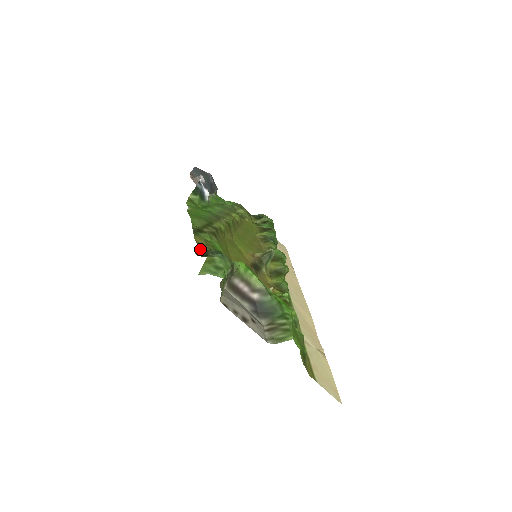
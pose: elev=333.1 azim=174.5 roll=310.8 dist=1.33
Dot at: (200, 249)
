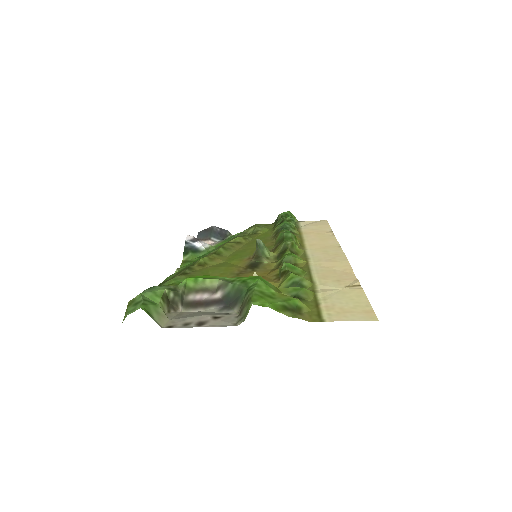
Dot at: occluded
